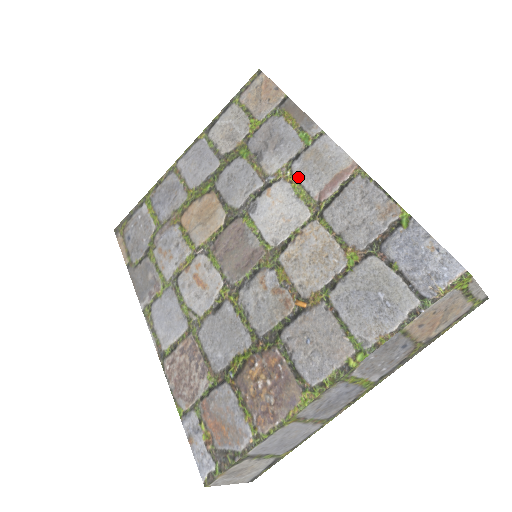
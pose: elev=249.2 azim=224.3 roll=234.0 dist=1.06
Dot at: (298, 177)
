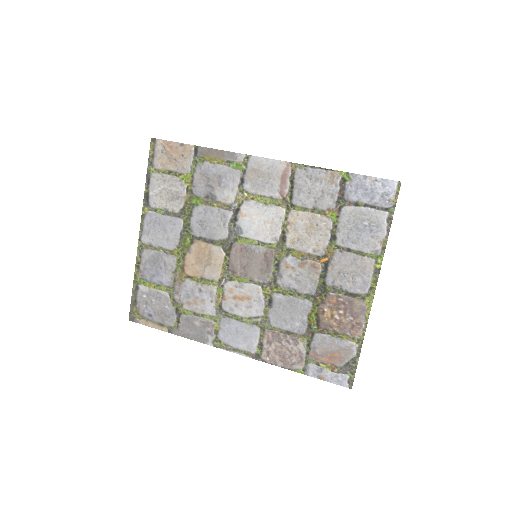
Dot at: (255, 193)
